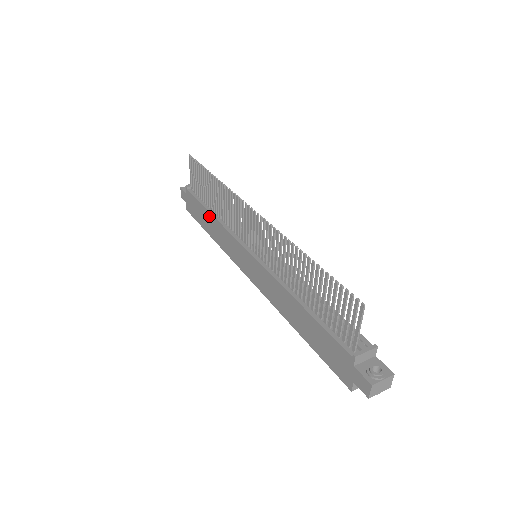
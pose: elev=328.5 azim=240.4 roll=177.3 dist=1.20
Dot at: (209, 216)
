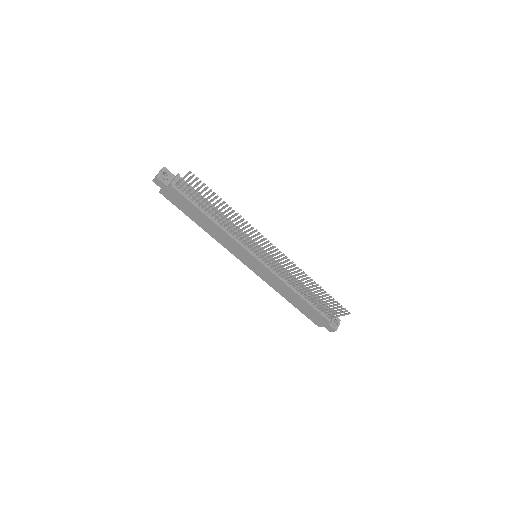
Dot at: (207, 219)
